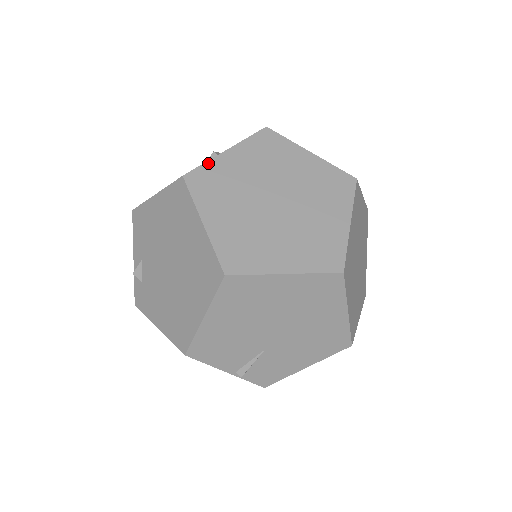
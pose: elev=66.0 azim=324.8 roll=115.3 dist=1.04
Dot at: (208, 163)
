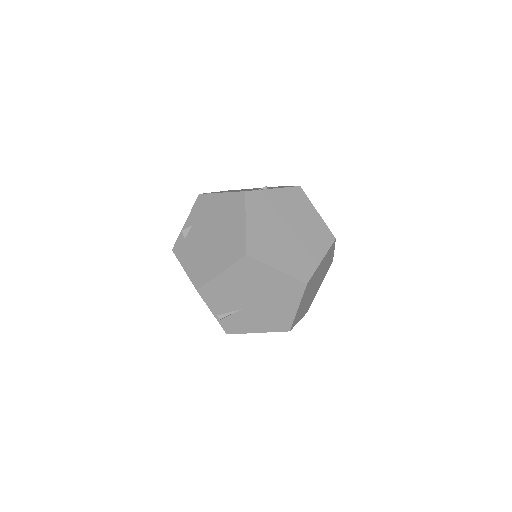
Dot at: (261, 191)
